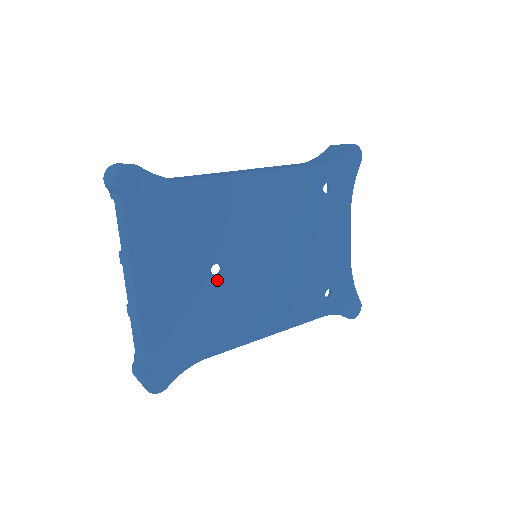
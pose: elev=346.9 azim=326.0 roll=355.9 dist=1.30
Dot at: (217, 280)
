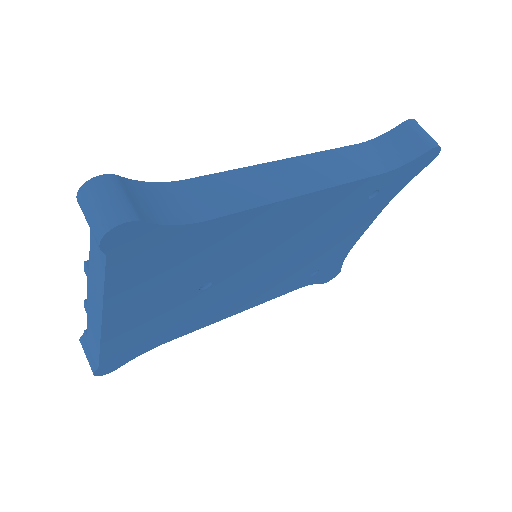
Dot at: (203, 293)
